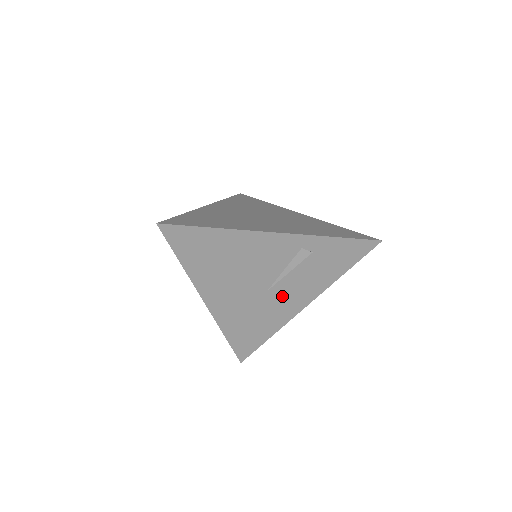
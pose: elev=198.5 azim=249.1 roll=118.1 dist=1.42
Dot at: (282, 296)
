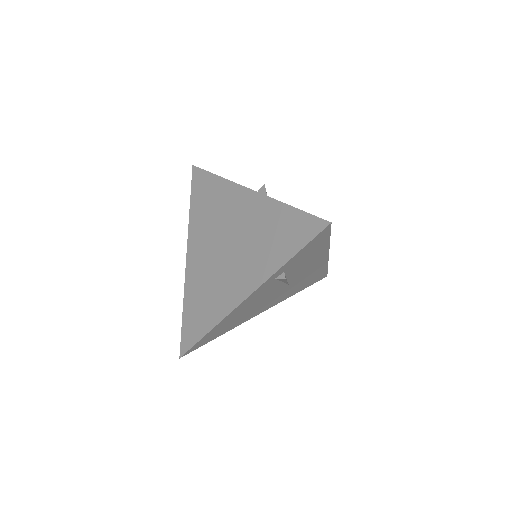
Dot at: (303, 274)
